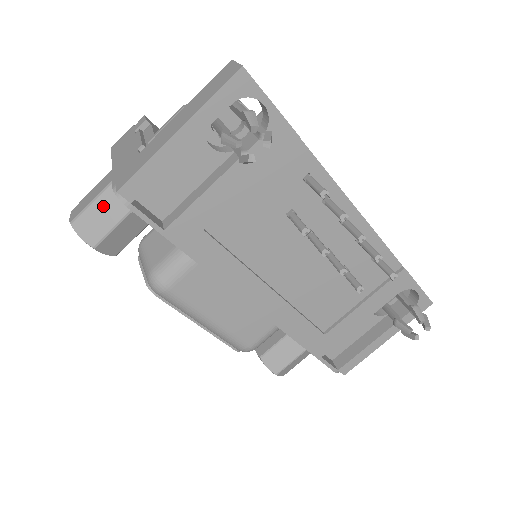
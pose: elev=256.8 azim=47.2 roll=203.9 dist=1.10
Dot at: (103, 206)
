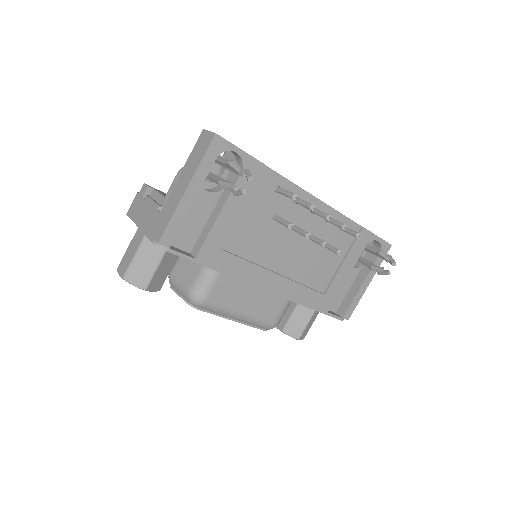
Dot at: (143, 258)
